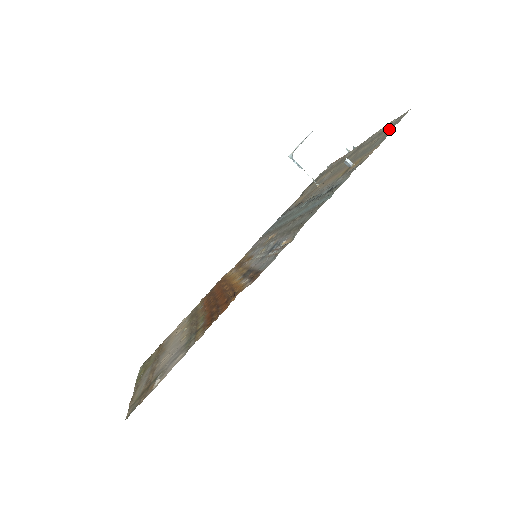
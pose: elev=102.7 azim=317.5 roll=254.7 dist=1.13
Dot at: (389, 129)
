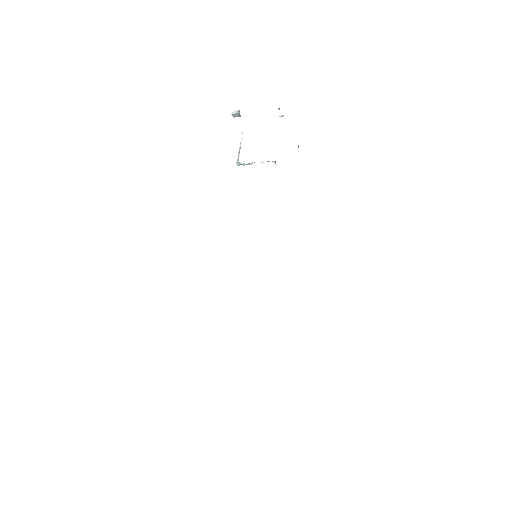
Dot at: occluded
